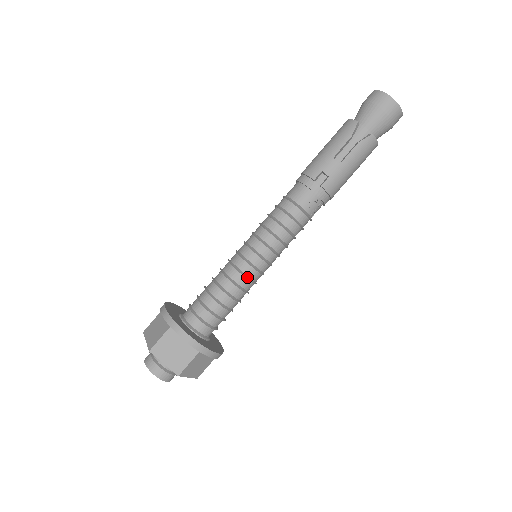
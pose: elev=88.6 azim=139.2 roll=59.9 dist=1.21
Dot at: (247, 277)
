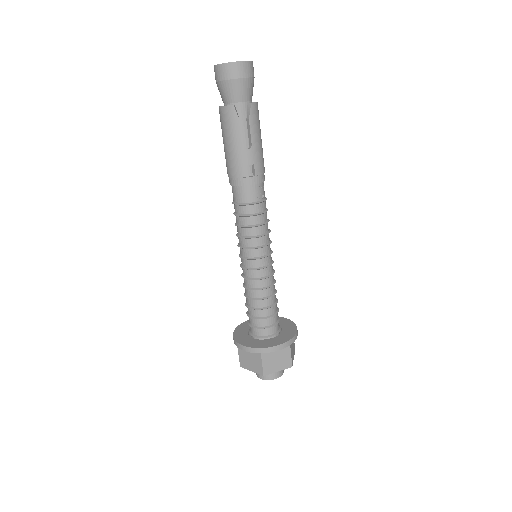
Dot at: (269, 277)
